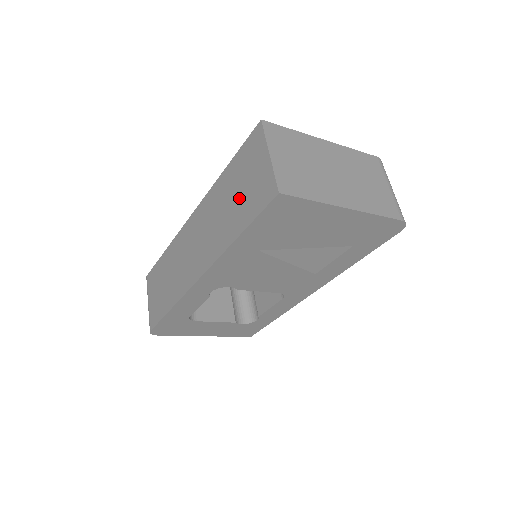
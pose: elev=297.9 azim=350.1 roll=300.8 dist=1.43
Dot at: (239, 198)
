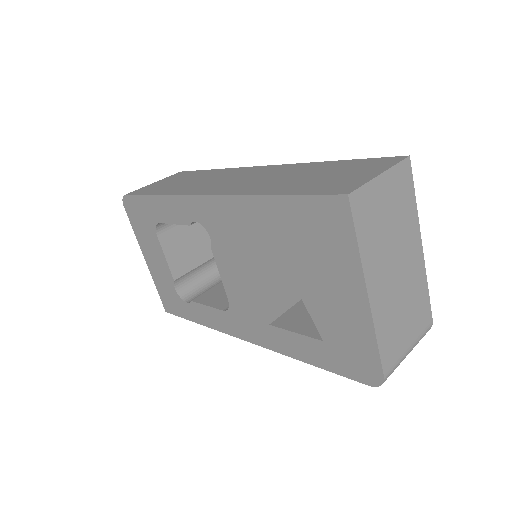
Dot at: (314, 178)
